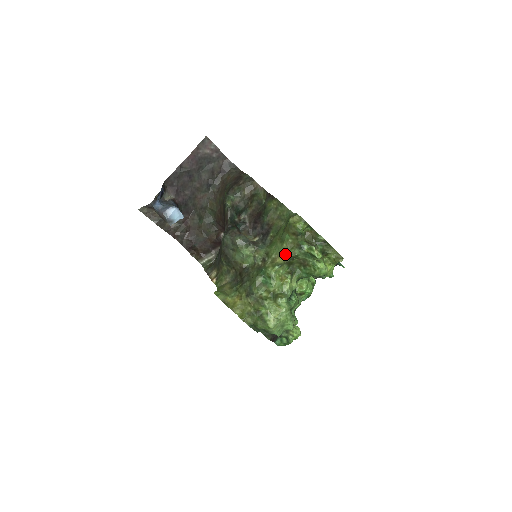
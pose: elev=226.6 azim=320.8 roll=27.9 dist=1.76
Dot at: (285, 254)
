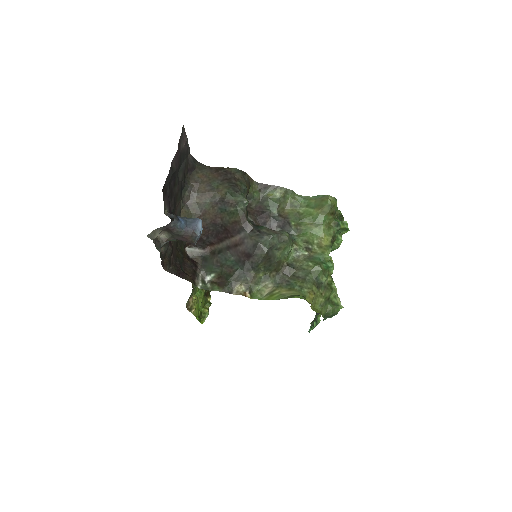
Dot at: (327, 236)
